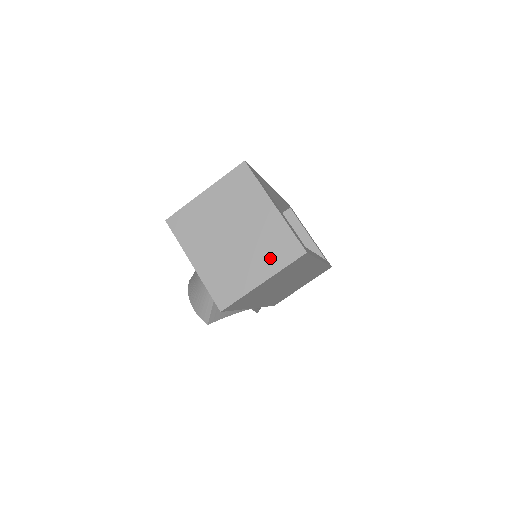
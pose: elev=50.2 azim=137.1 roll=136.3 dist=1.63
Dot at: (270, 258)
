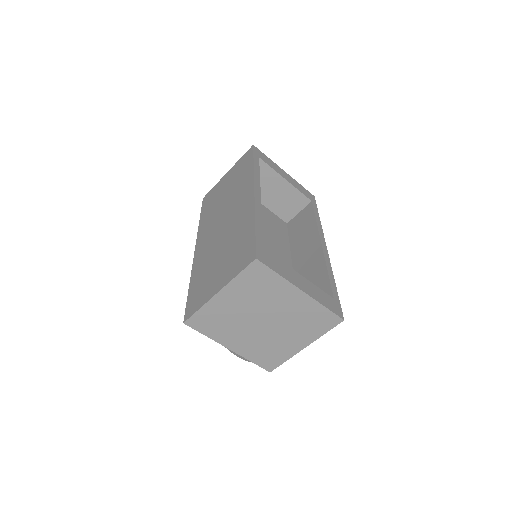
Dot at: (308, 331)
